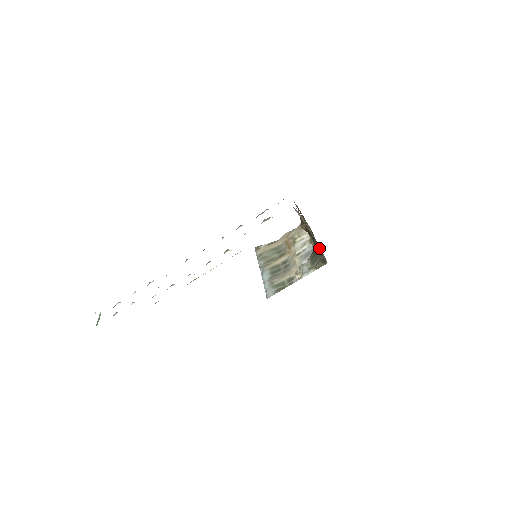
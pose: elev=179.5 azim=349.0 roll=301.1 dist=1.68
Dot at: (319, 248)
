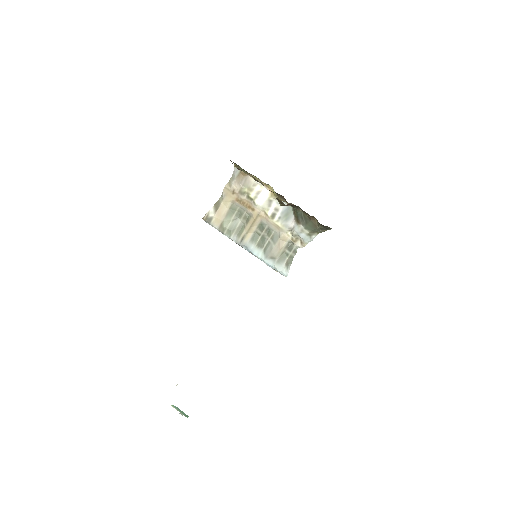
Dot at: occluded
